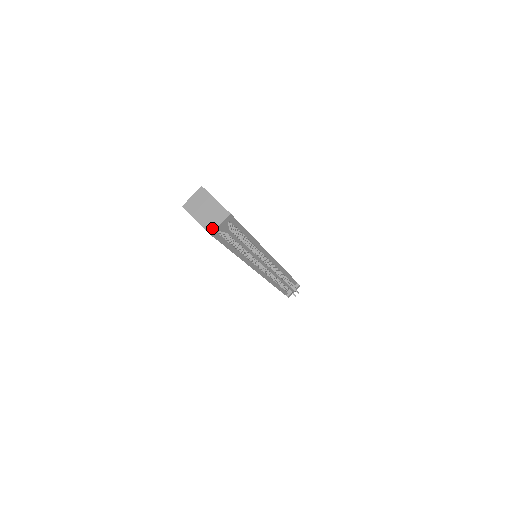
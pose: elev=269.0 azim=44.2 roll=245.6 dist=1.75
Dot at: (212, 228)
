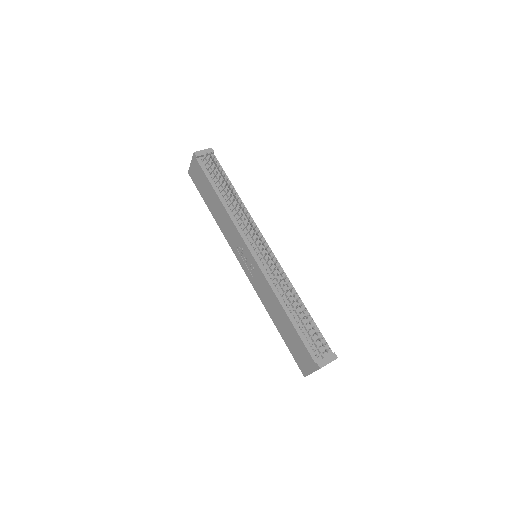
Dot at: (197, 153)
